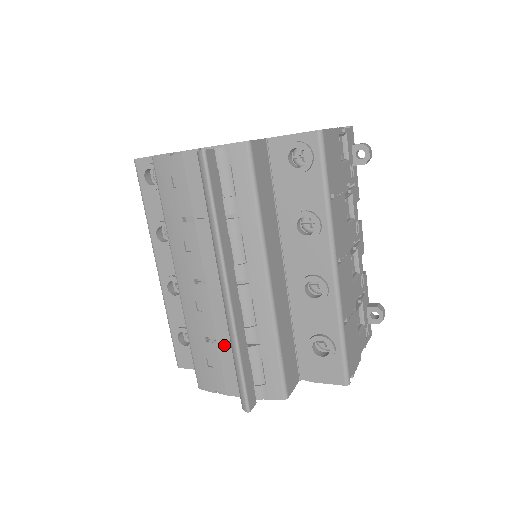
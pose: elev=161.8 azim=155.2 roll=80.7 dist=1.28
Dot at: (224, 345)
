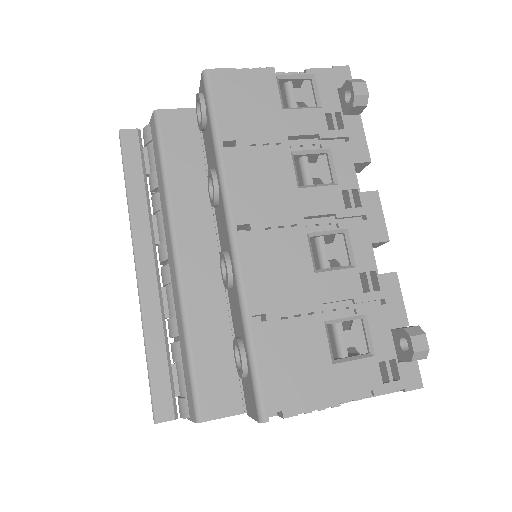
Dot at: occluded
